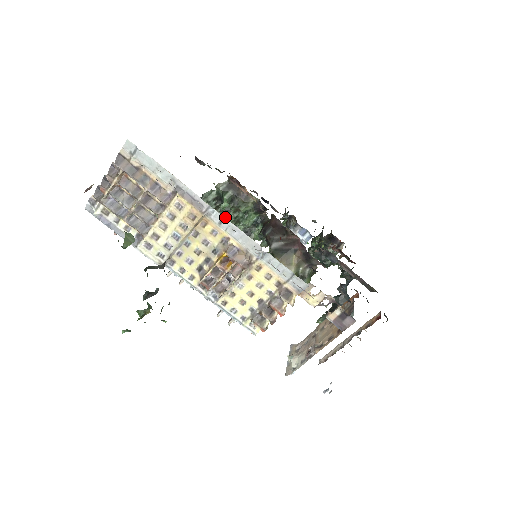
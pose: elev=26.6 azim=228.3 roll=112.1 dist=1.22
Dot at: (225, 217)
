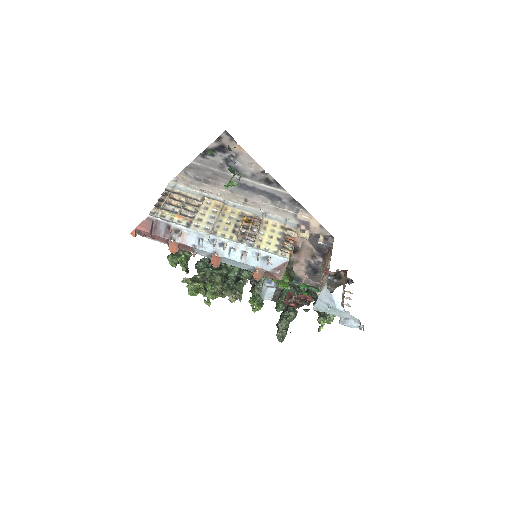
Dot at: (220, 269)
